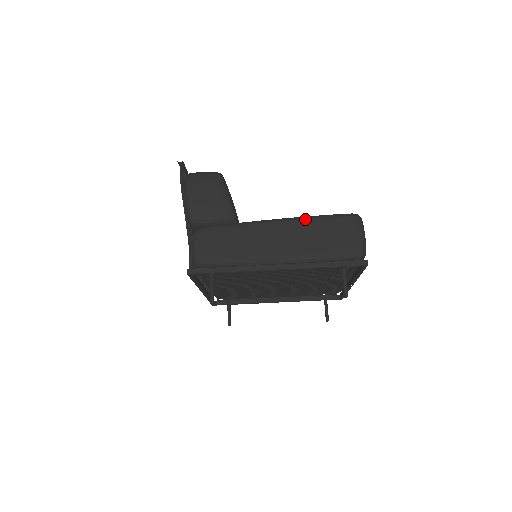
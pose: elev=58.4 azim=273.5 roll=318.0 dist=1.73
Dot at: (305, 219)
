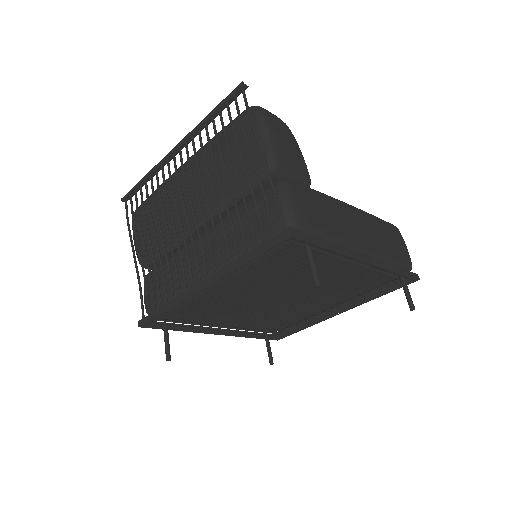
Dot at: (370, 214)
